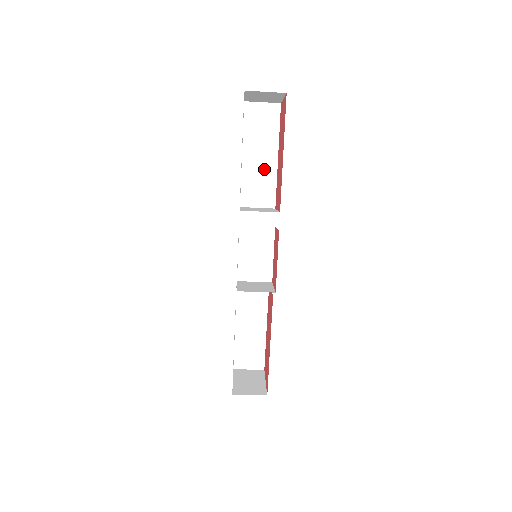
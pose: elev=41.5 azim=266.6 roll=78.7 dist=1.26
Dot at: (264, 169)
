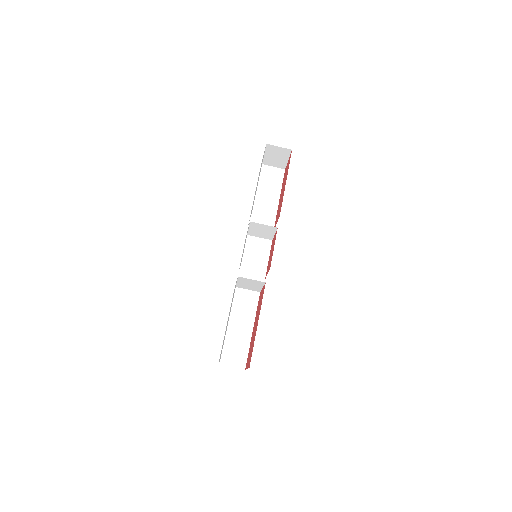
Dot at: (269, 205)
